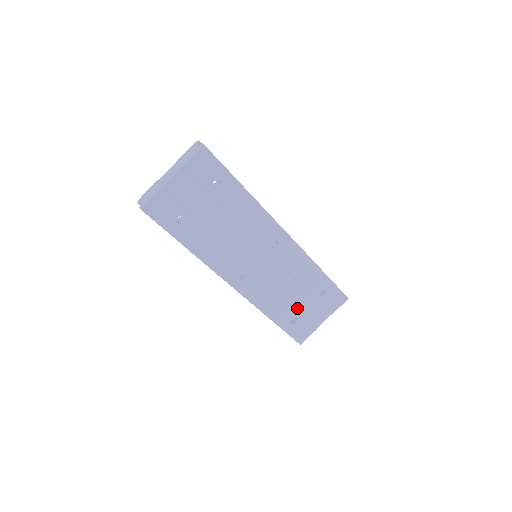
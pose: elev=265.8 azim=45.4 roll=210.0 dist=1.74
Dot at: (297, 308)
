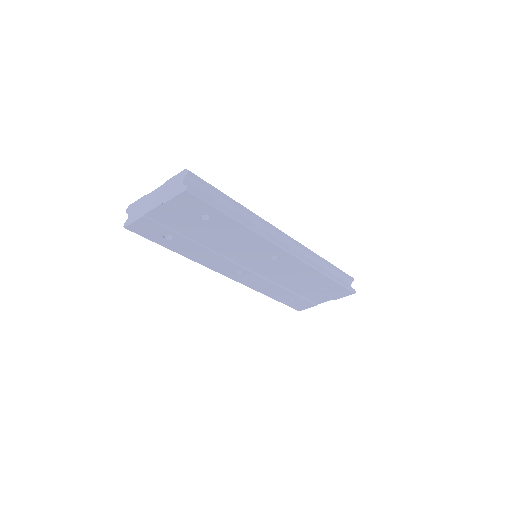
Dot at: (297, 293)
